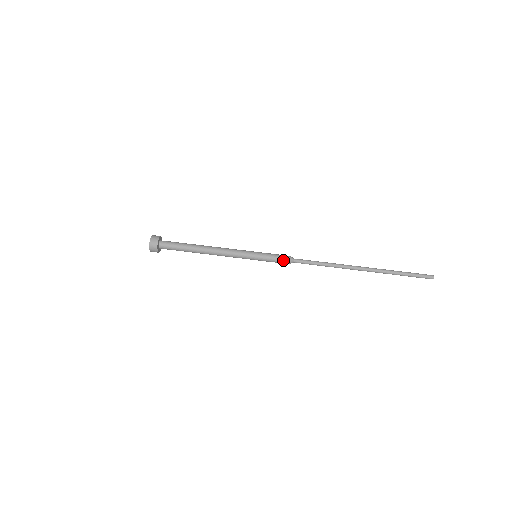
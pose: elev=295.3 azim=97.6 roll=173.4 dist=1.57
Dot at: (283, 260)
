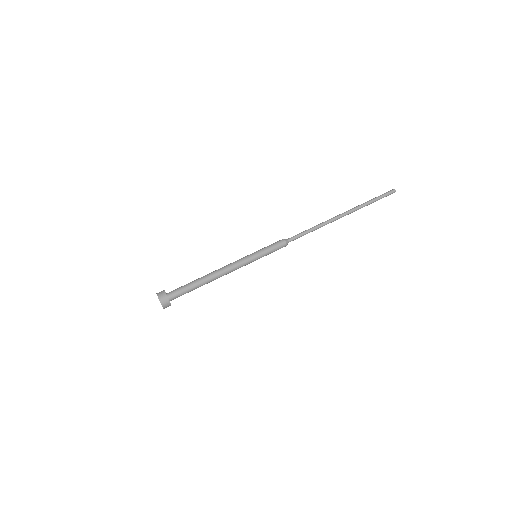
Dot at: occluded
